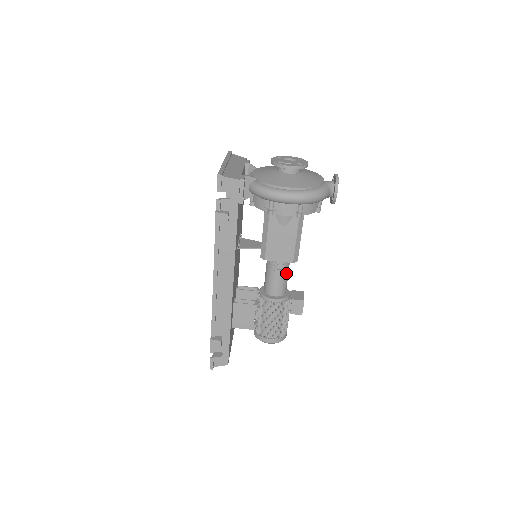
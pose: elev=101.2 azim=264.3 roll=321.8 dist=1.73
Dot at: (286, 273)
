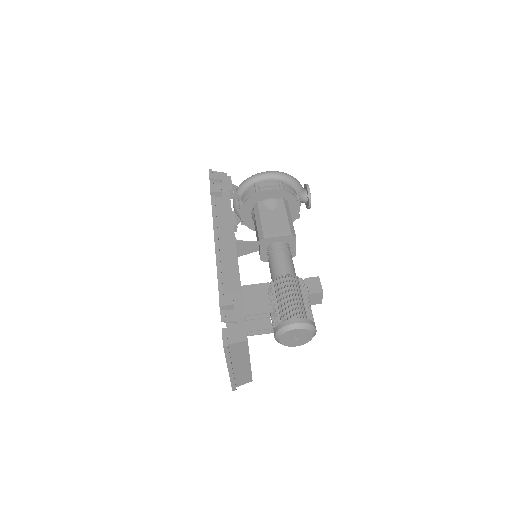
Dot at: (290, 257)
